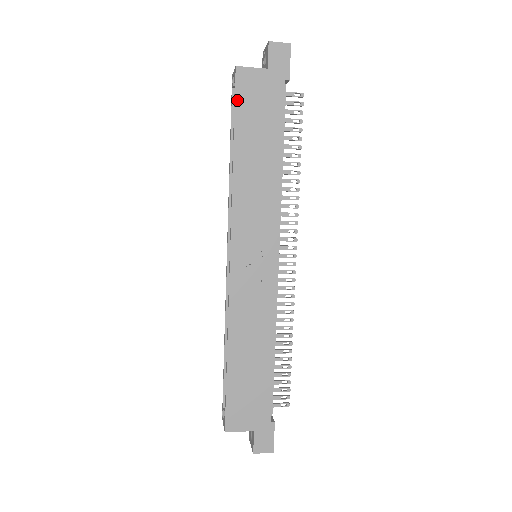
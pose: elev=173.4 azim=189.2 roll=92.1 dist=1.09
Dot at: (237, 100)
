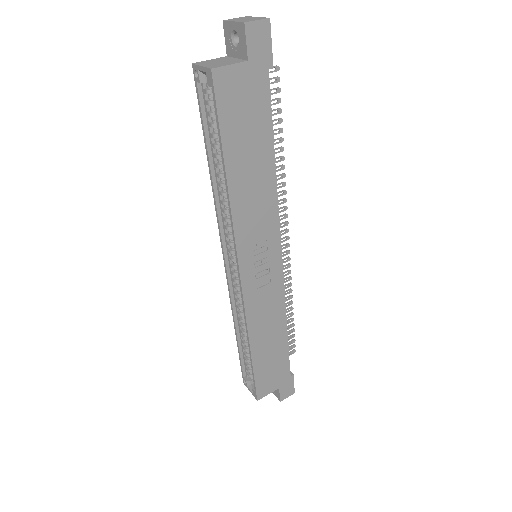
Dot at: (220, 112)
